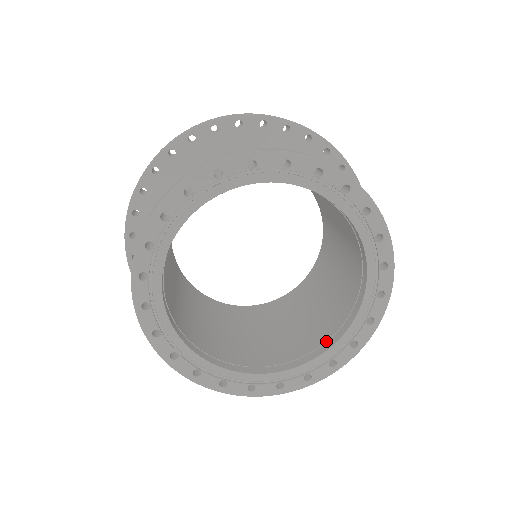
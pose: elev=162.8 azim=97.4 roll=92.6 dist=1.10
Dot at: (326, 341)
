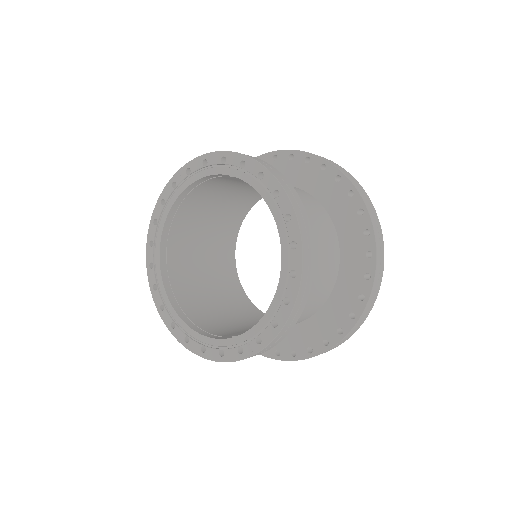
Dot at: occluded
